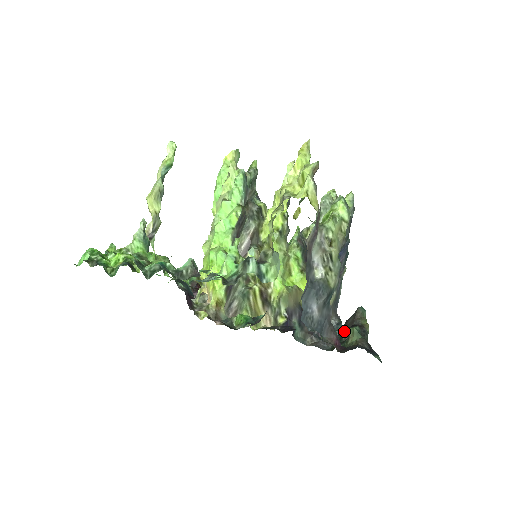
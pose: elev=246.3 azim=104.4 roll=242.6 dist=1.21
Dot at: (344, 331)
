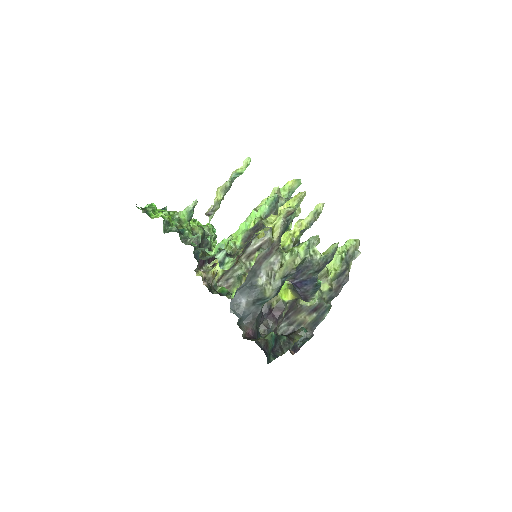
Dot at: occluded
